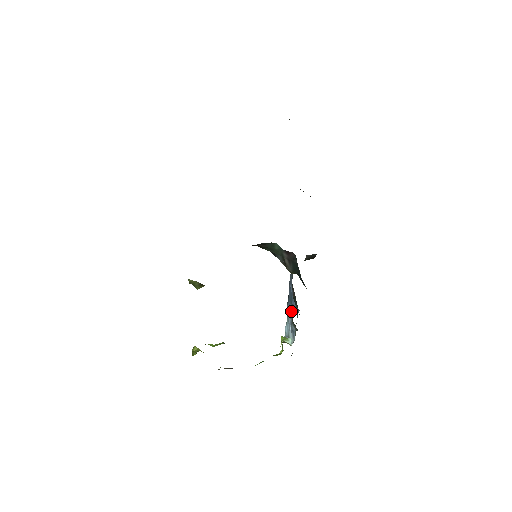
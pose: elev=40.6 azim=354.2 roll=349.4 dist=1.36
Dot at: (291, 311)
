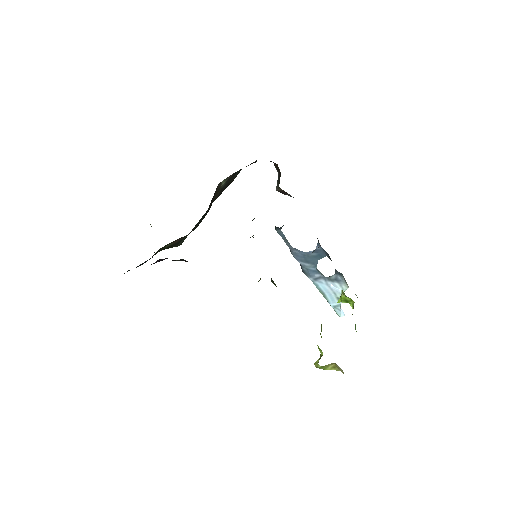
Dot at: (317, 272)
